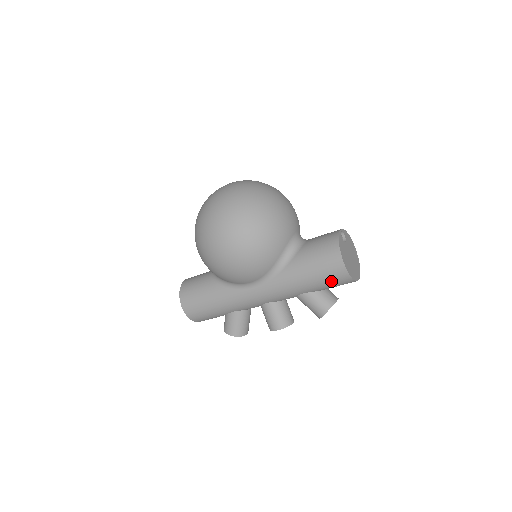
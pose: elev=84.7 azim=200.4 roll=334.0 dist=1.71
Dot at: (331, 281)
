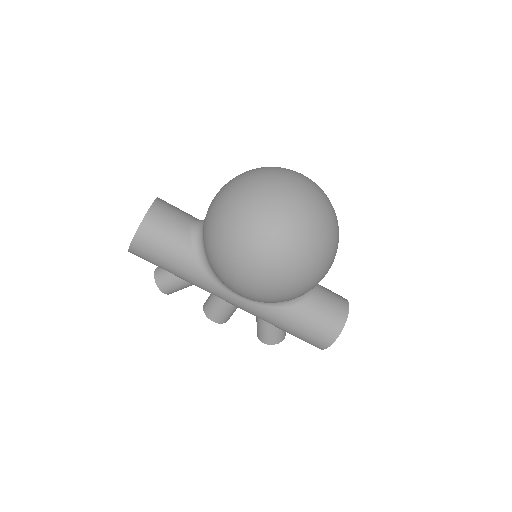
Dot at: (304, 340)
